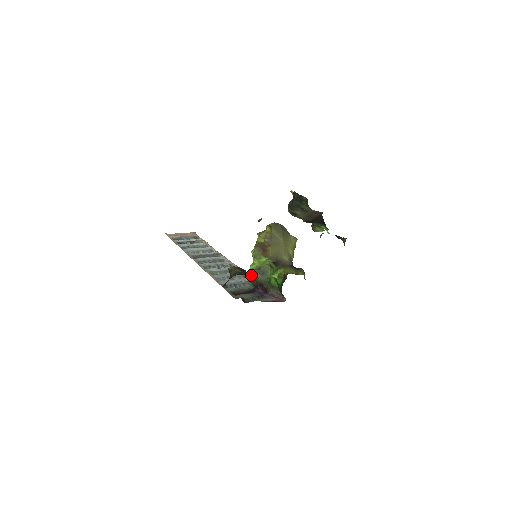
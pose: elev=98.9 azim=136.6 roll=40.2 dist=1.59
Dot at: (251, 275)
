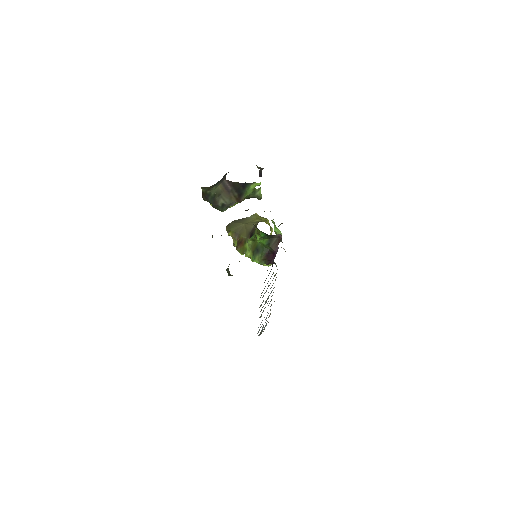
Dot at: occluded
